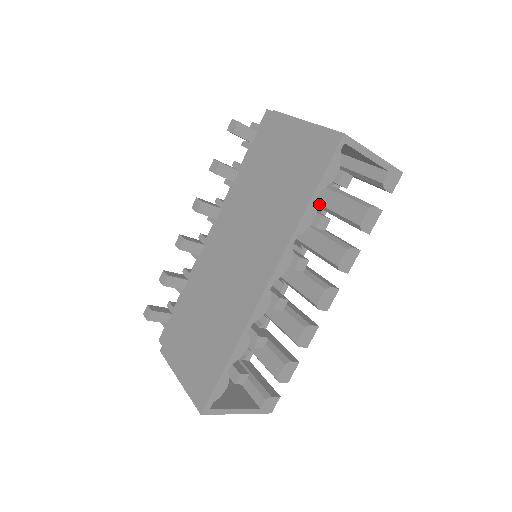
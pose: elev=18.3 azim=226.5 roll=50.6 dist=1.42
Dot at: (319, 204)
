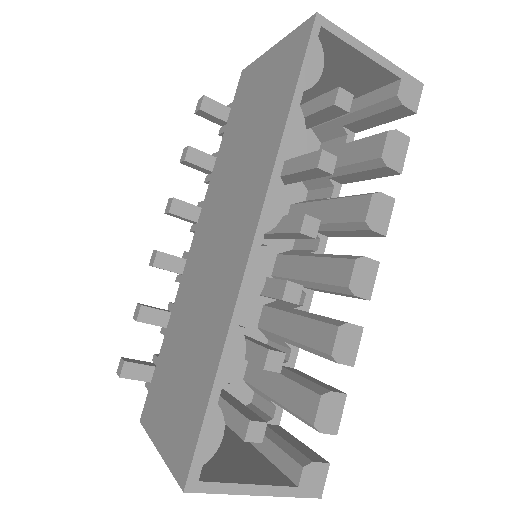
Dot at: occluded
